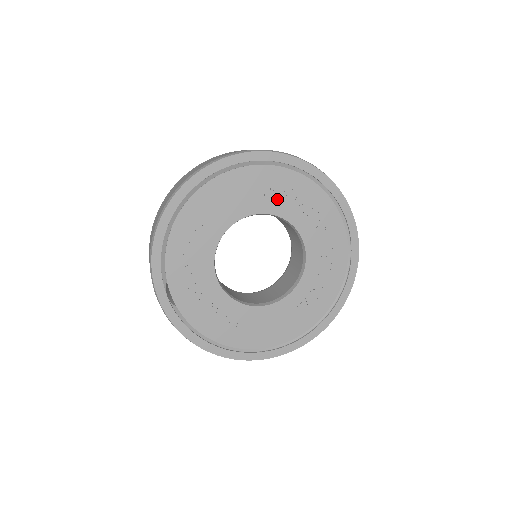
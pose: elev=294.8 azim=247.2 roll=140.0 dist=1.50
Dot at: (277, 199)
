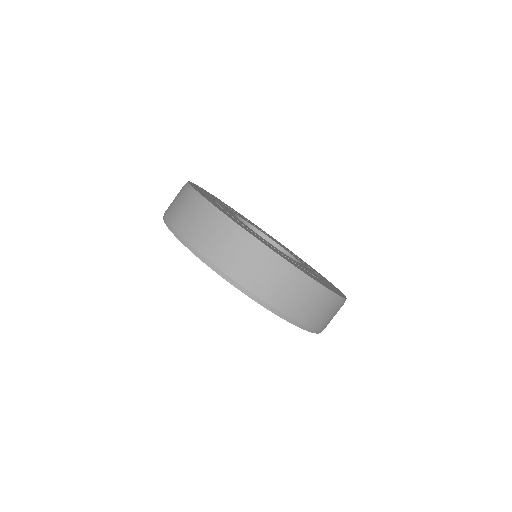
Dot at: occluded
